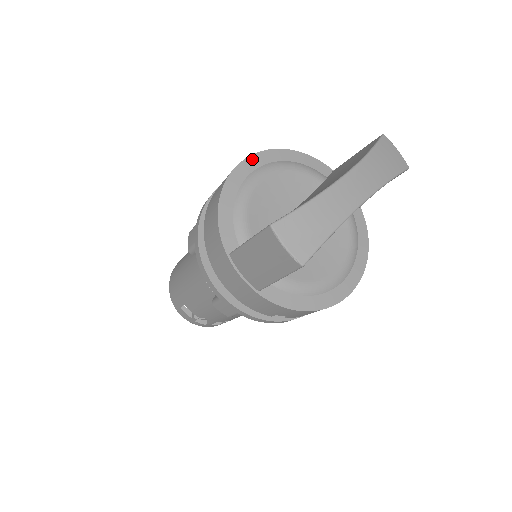
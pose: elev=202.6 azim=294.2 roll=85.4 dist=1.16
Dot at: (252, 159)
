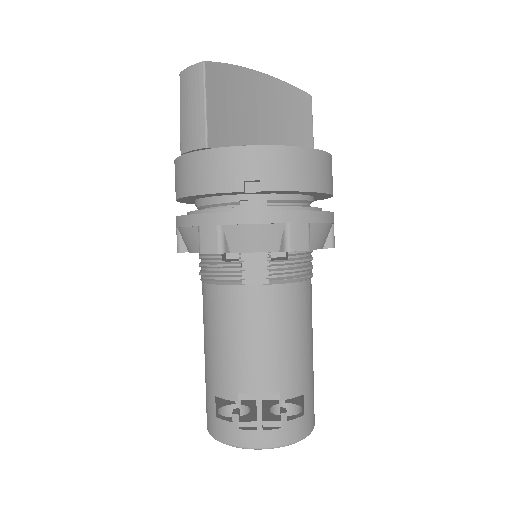
Dot at: occluded
